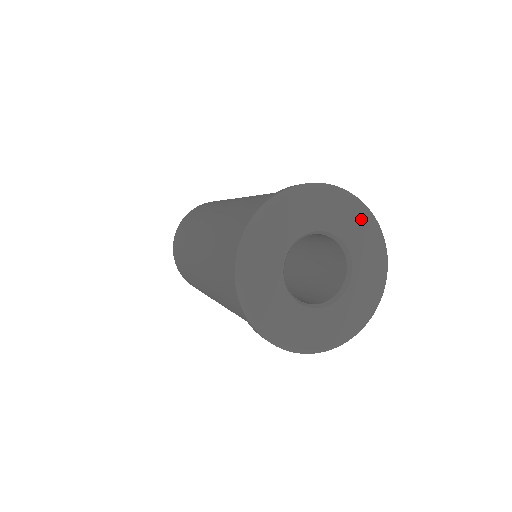
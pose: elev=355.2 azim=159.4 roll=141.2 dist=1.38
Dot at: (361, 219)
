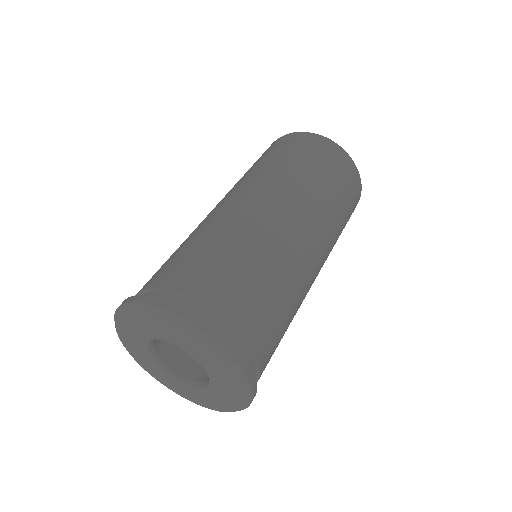
Dot at: (235, 389)
